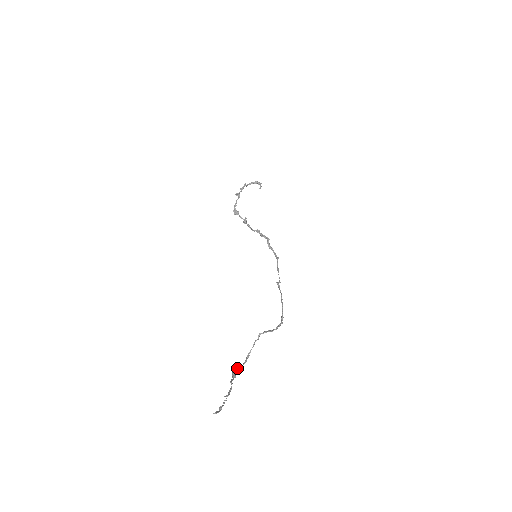
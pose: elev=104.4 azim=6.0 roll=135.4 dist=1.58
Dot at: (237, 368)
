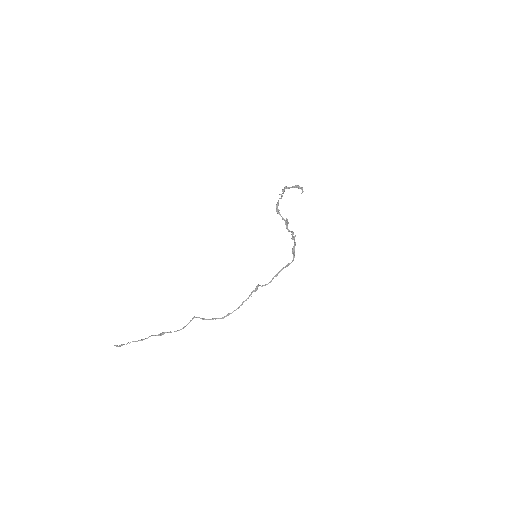
Dot at: occluded
